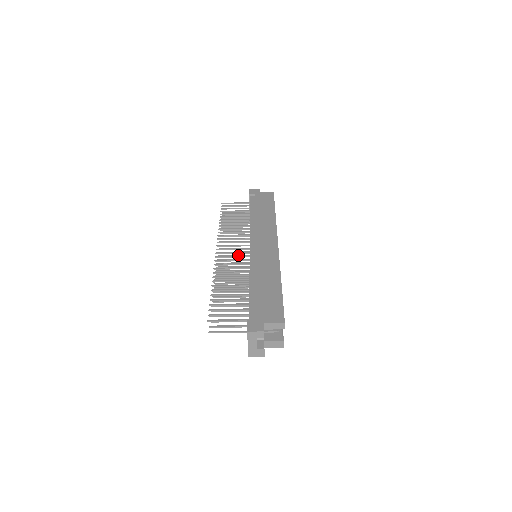
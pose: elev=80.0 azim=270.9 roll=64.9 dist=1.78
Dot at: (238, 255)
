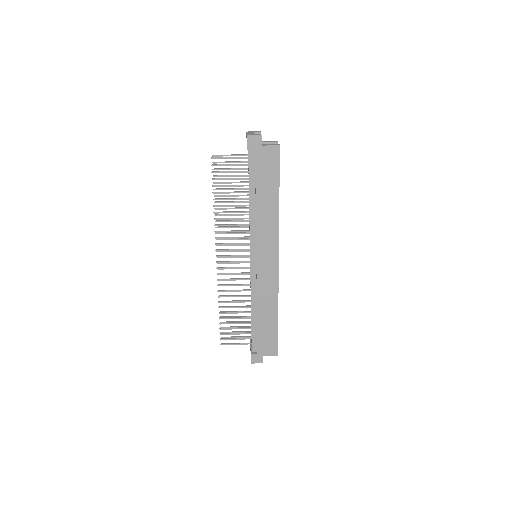
Dot at: (238, 268)
